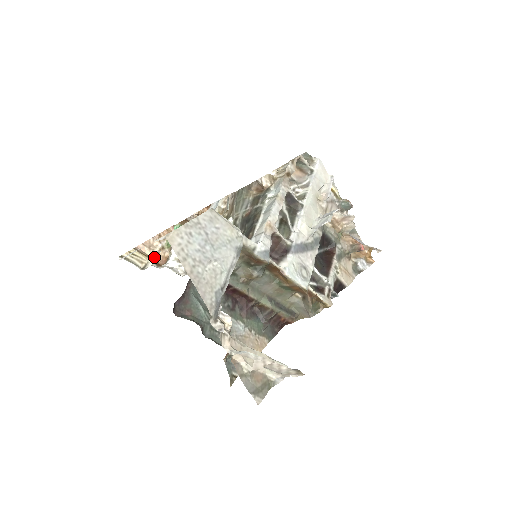
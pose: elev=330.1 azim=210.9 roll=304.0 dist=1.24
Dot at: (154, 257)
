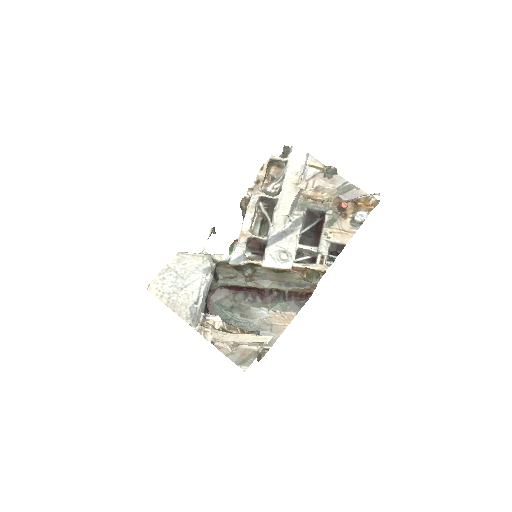
Dot at: occluded
